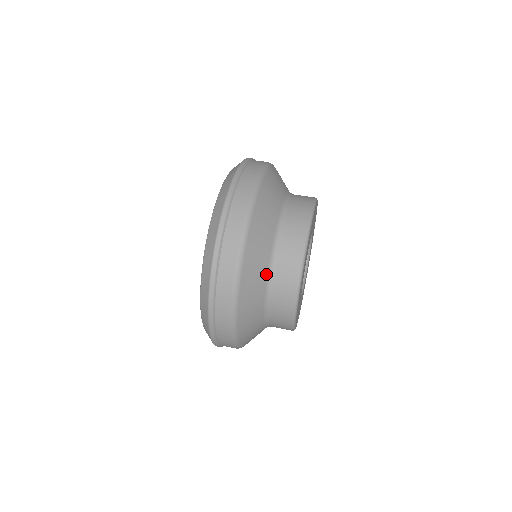
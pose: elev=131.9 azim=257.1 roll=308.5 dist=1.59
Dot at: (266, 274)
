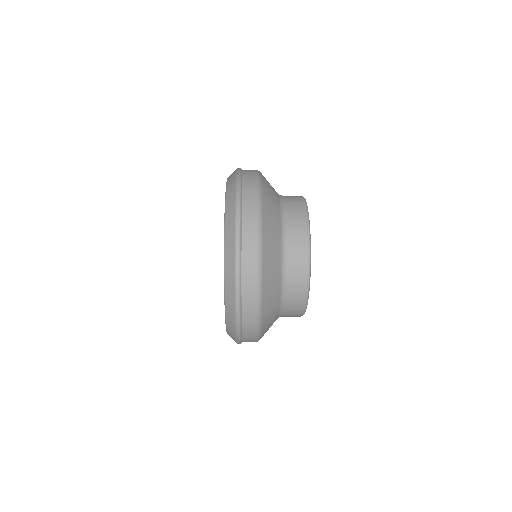
Dot at: occluded
